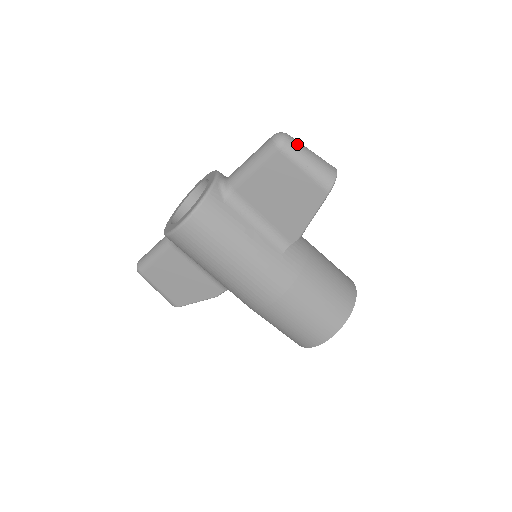
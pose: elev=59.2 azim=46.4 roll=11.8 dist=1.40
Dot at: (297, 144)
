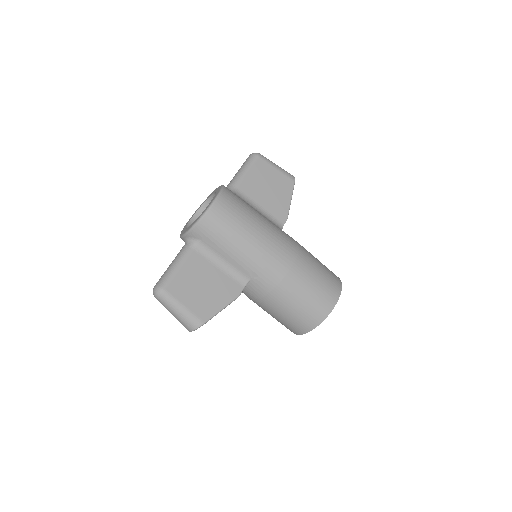
Dot at: occluded
